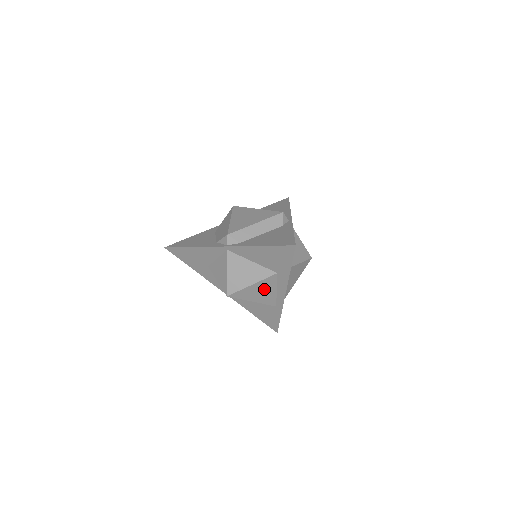
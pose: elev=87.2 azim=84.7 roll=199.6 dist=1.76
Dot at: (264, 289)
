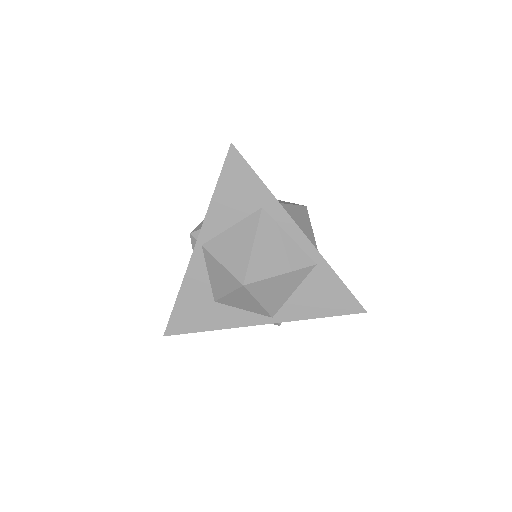
Dot at: (273, 244)
